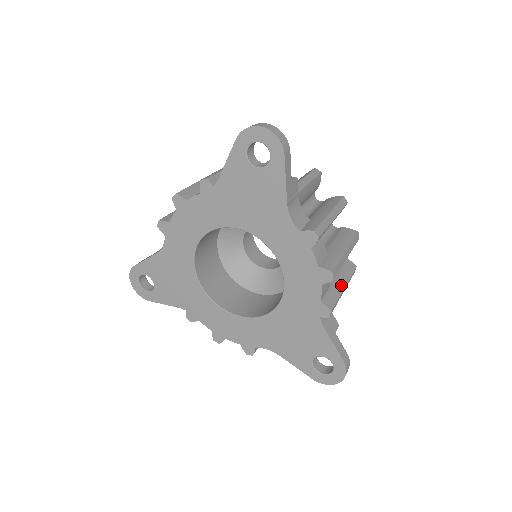
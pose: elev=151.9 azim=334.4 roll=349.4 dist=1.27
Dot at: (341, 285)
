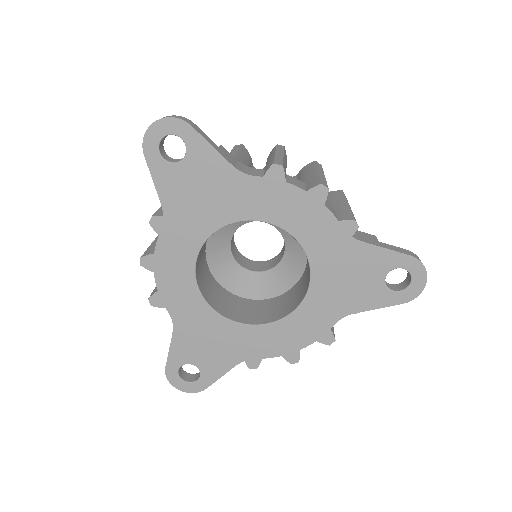
Dot at: (343, 204)
